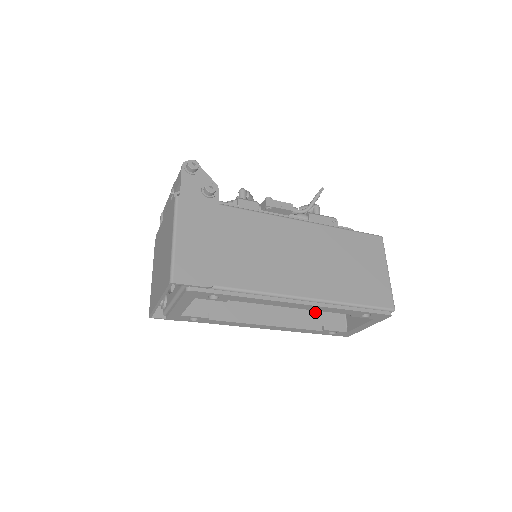
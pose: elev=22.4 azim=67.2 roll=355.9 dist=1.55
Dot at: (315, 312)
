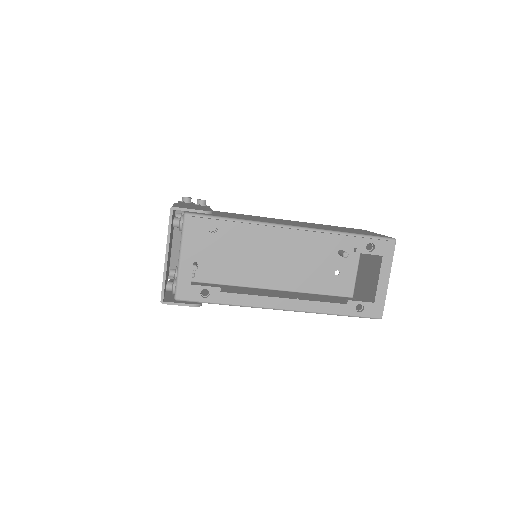
Dot at: occluded
